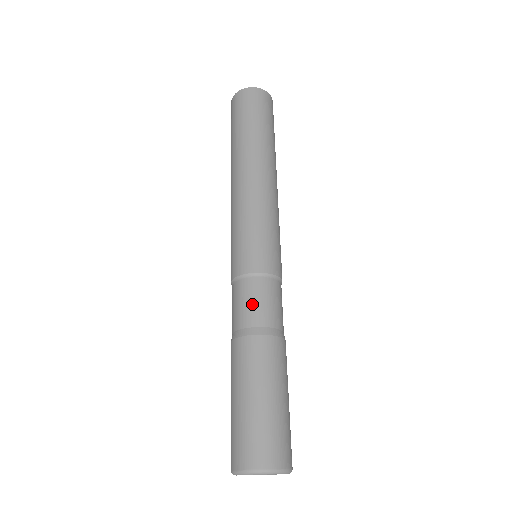
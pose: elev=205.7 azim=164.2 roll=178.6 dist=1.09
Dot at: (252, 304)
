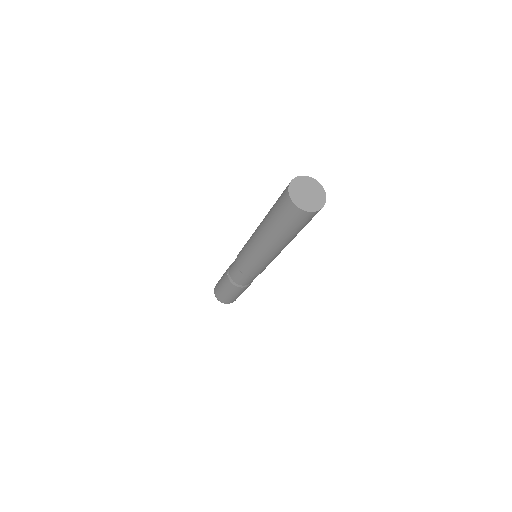
Dot at: (233, 272)
